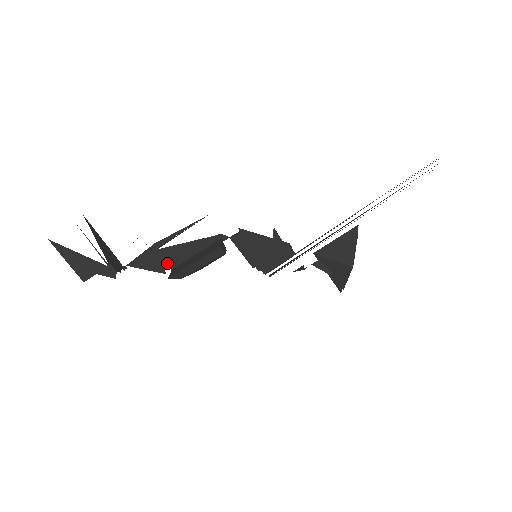
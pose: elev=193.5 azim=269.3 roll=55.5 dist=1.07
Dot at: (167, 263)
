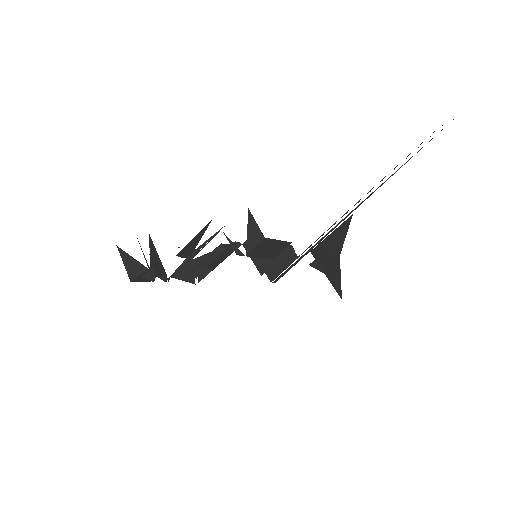
Dot at: (196, 273)
